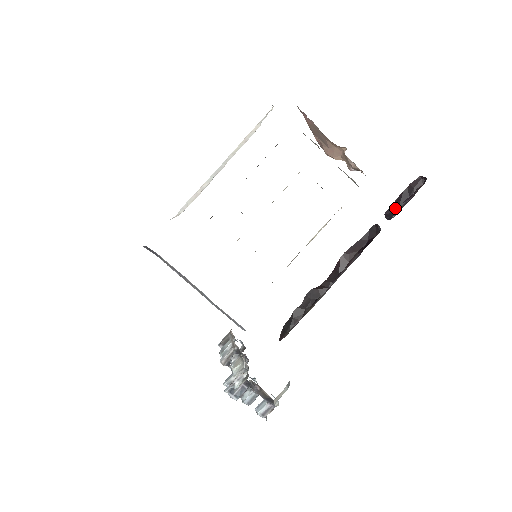
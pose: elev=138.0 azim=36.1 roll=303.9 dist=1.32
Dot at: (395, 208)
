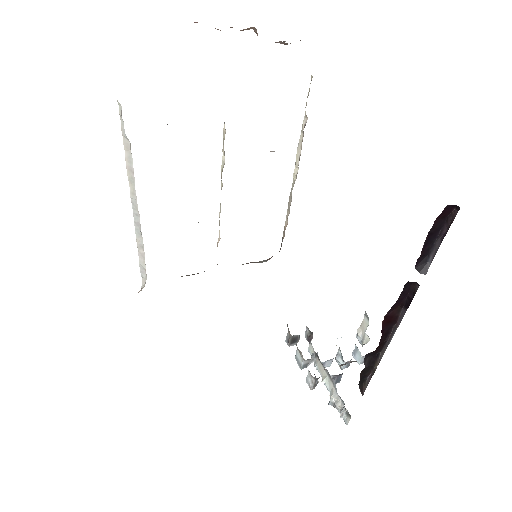
Dot at: (426, 252)
